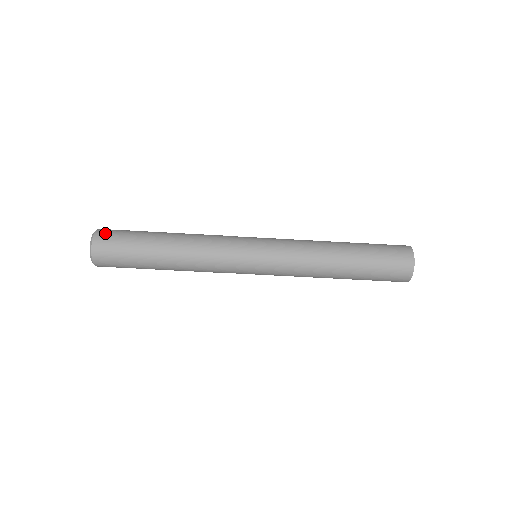
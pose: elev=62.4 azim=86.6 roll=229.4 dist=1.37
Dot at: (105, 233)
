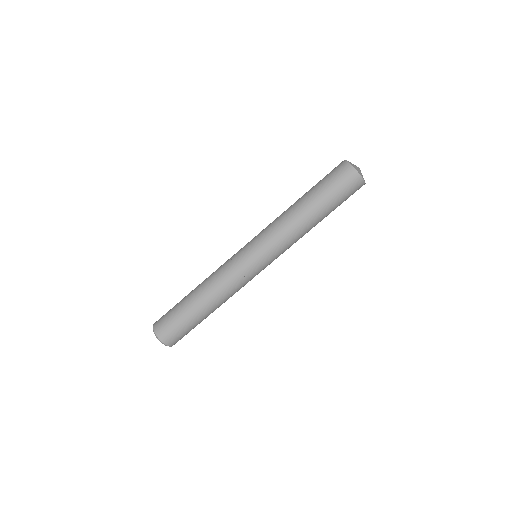
Dot at: occluded
